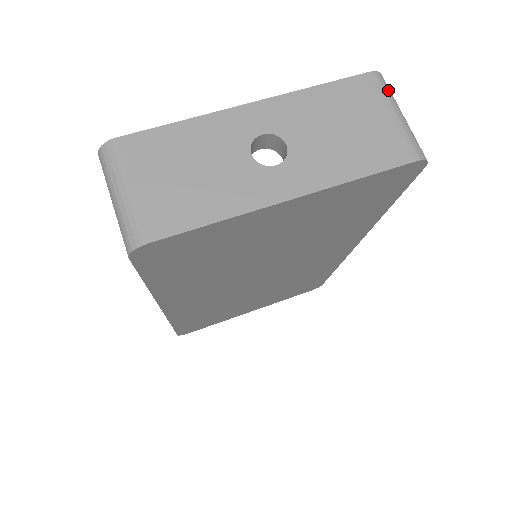
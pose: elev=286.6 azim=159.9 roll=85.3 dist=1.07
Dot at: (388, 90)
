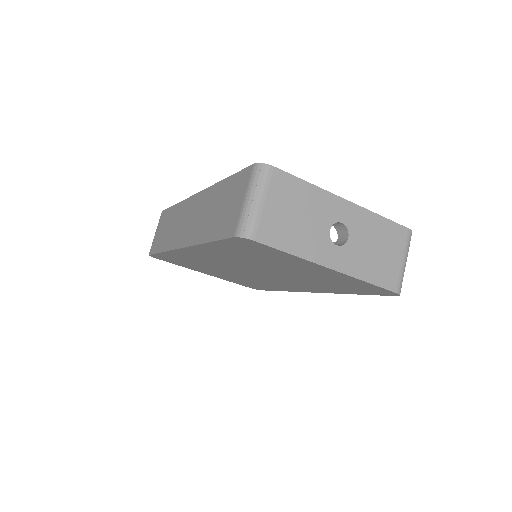
Dot at: (409, 245)
